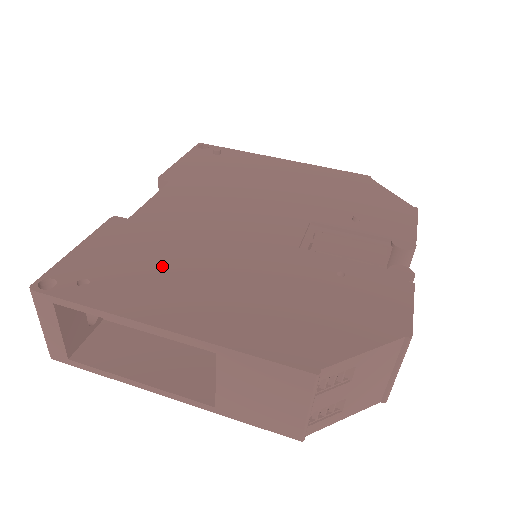
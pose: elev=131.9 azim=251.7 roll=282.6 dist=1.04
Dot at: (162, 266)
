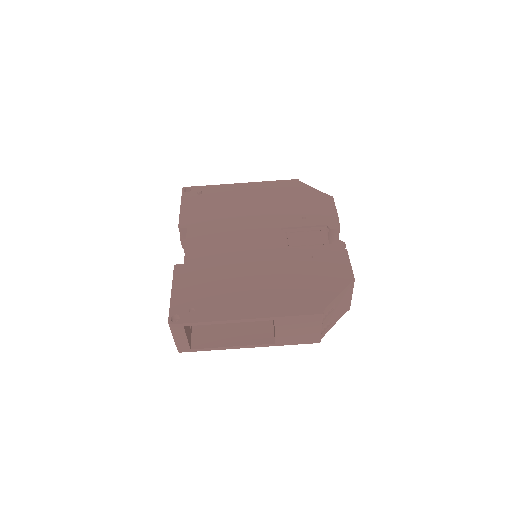
Dot at: (223, 286)
